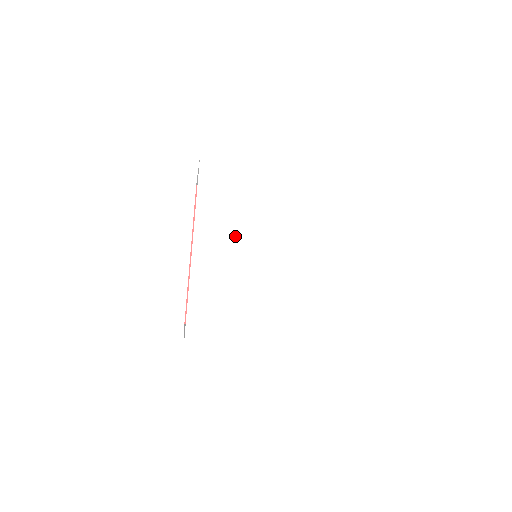
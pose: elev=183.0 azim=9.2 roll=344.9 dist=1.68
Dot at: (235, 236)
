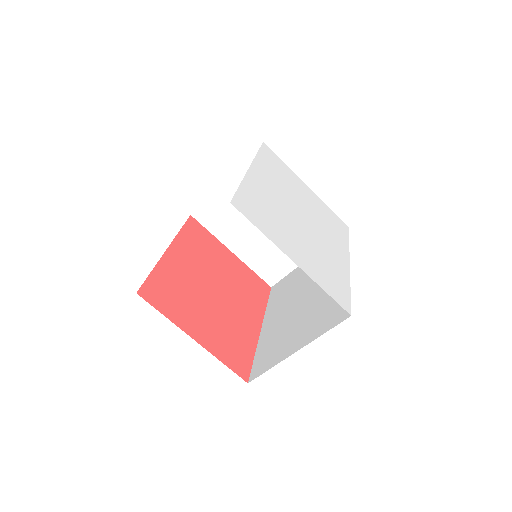
Dot at: (280, 190)
